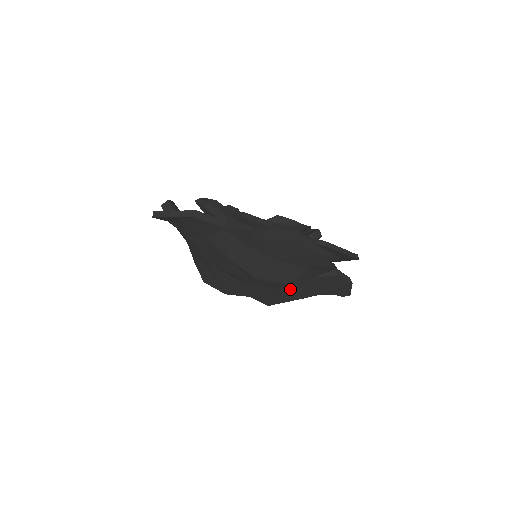
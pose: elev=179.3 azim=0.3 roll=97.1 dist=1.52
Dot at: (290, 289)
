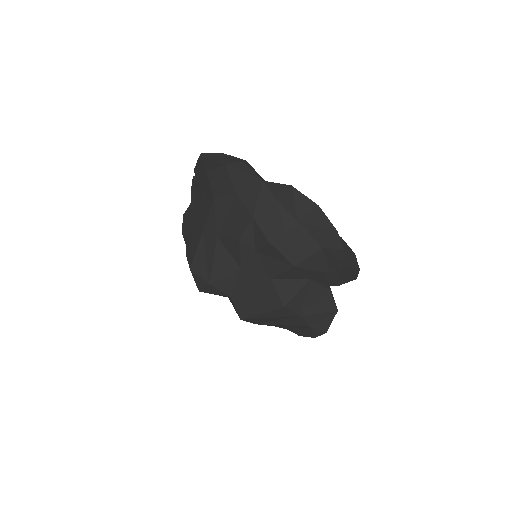
Dot at: (283, 287)
